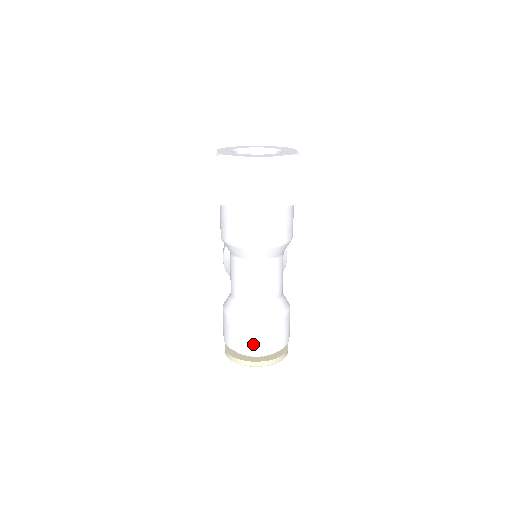
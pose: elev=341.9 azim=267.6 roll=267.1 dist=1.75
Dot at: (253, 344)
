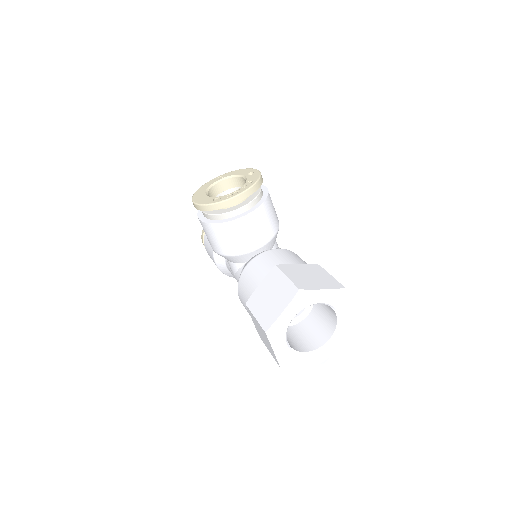
Dot at: occluded
